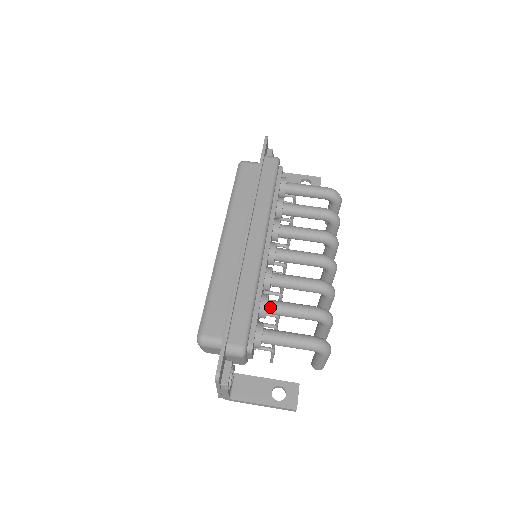
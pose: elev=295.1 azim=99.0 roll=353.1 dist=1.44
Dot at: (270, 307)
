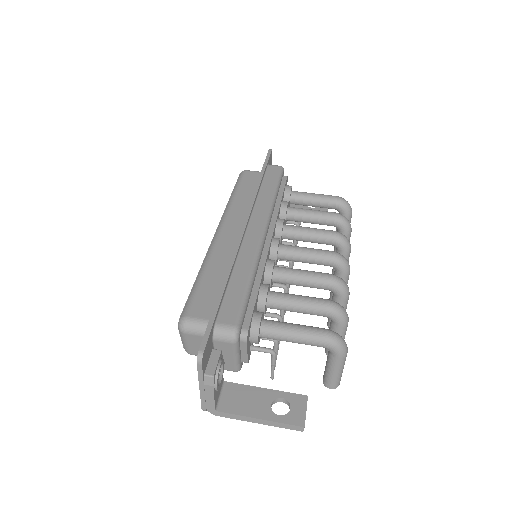
Dot at: (271, 297)
